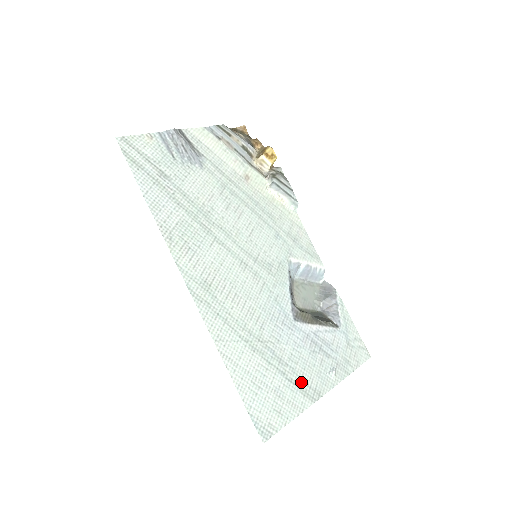
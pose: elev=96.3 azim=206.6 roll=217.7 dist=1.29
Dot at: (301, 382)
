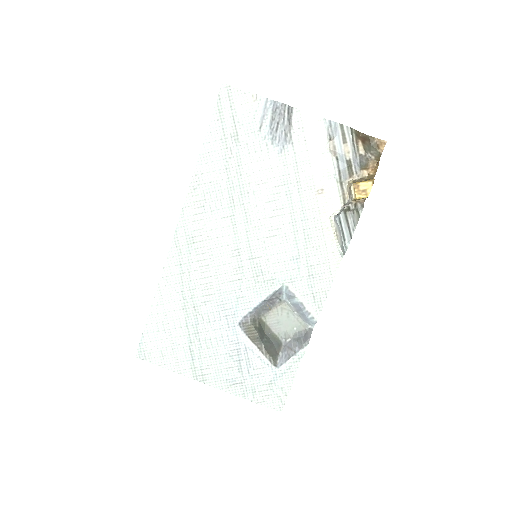
Dot at: (198, 360)
